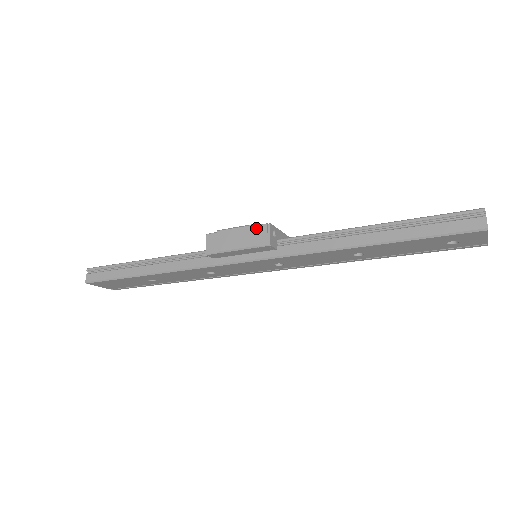
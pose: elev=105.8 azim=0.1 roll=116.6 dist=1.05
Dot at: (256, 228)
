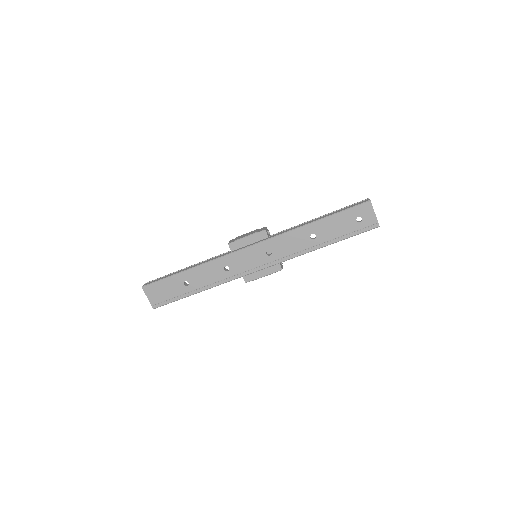
Dot at: (259, 229)
